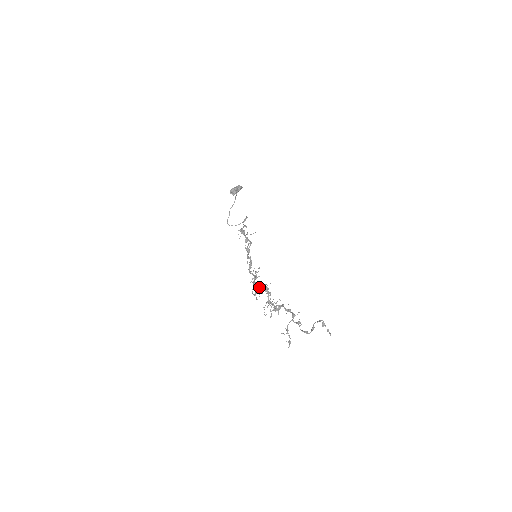
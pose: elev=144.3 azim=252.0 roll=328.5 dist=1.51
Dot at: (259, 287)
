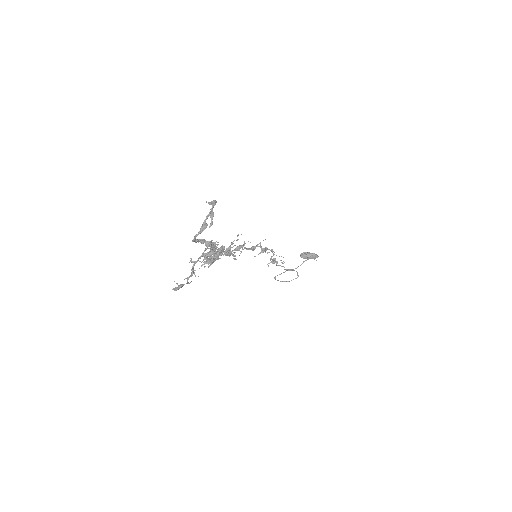
Dot at: occluded
